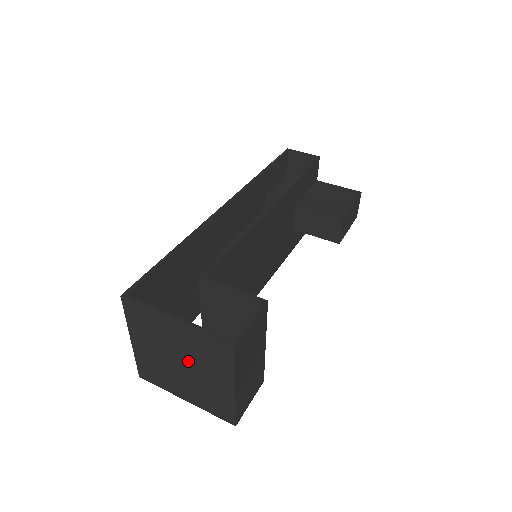
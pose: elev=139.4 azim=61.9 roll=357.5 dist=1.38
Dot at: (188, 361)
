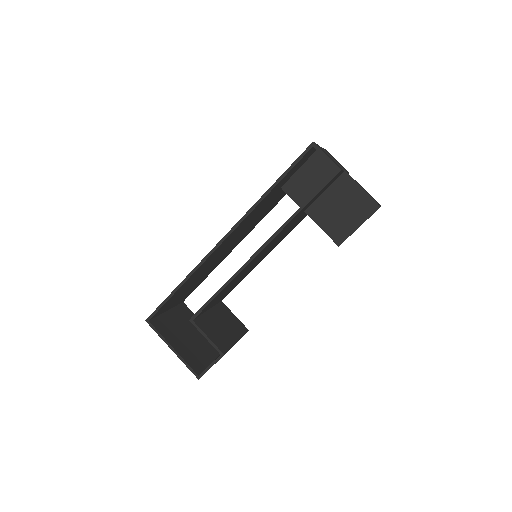
Dot at: occluded
